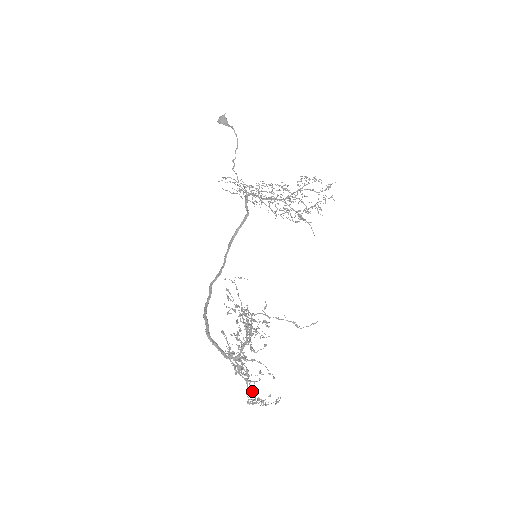
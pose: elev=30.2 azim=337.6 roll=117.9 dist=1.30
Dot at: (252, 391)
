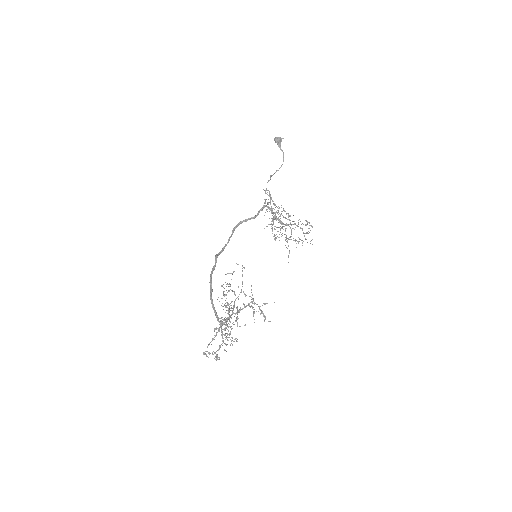
Dot at: occluded
